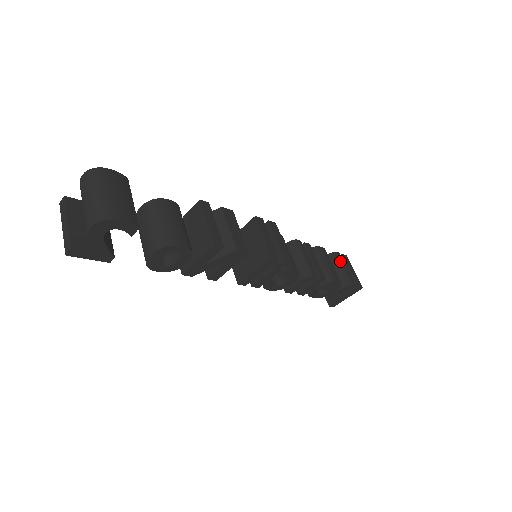
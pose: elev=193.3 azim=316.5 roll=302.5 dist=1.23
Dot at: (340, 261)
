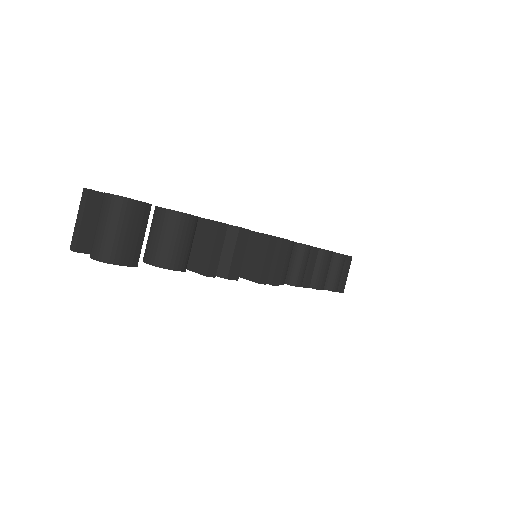
Dot at: (340, 265)
